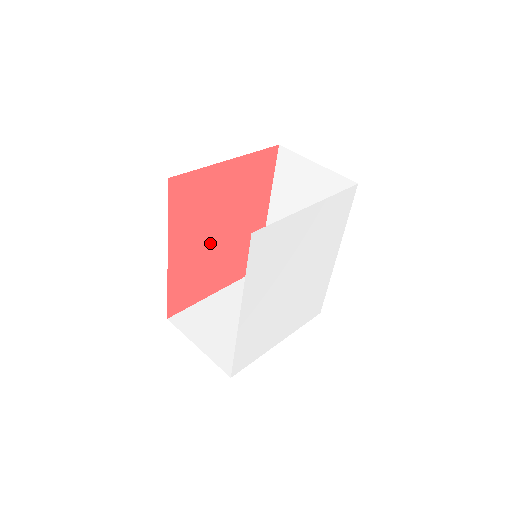
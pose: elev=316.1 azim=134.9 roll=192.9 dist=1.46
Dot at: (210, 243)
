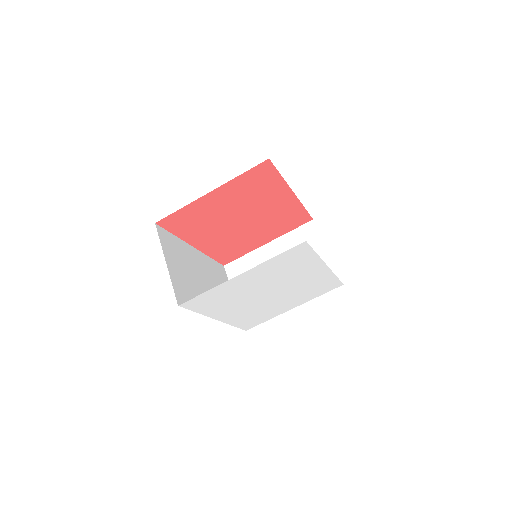
Dot at: (233, 229)
